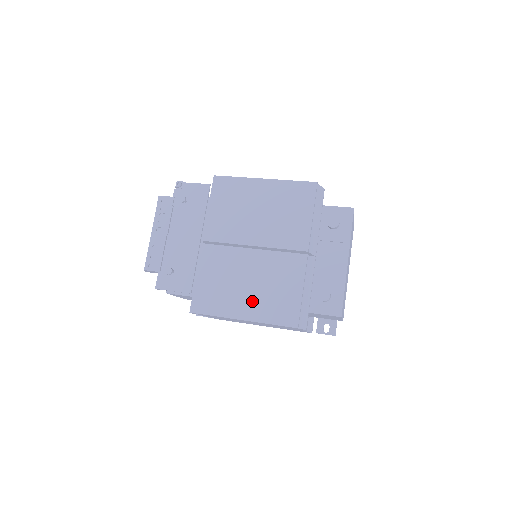
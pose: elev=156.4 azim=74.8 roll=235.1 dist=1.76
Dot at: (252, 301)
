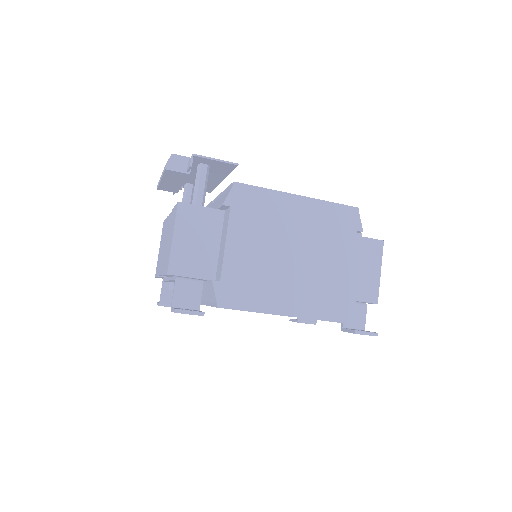
Dot at: occluded
